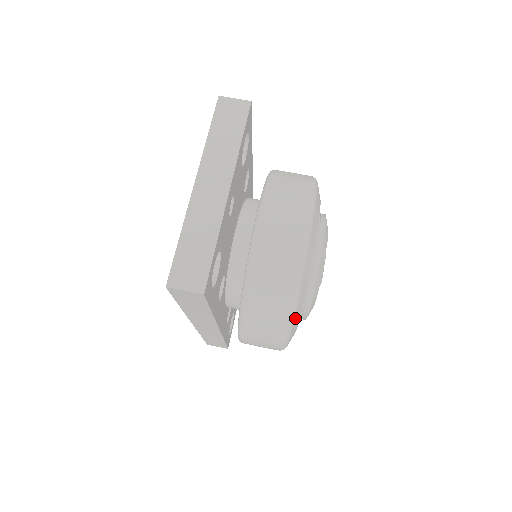
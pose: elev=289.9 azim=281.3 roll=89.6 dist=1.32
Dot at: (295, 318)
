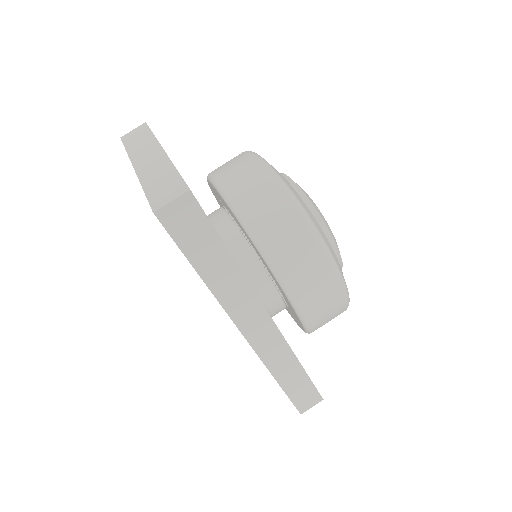
Dot at: (314, 224)
